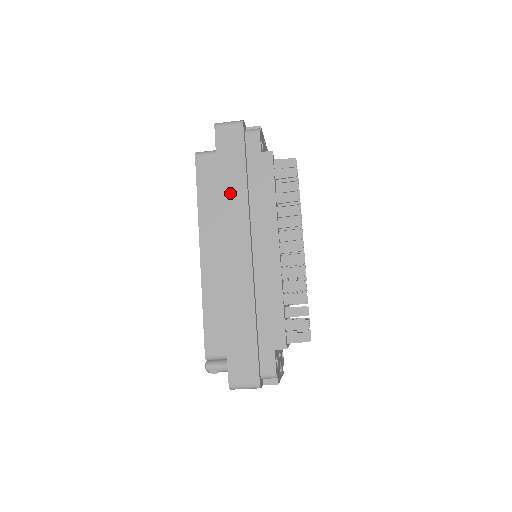
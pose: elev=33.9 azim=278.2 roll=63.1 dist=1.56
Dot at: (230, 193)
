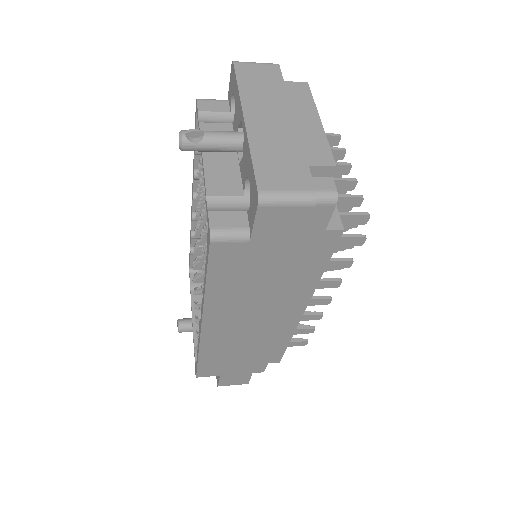
Dot at: (260, 283)
